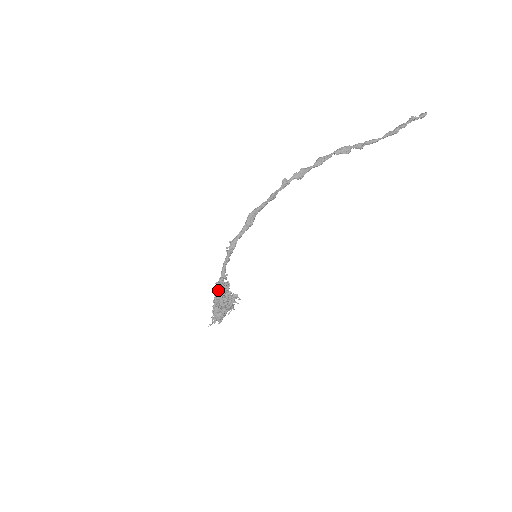
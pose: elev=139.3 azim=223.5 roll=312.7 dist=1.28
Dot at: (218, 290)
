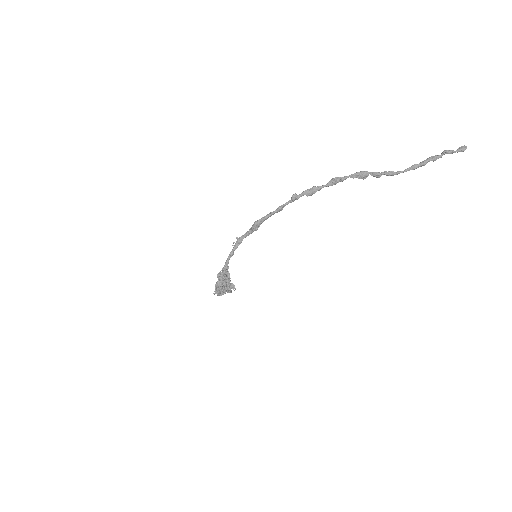
Dot at: (219, 278)
